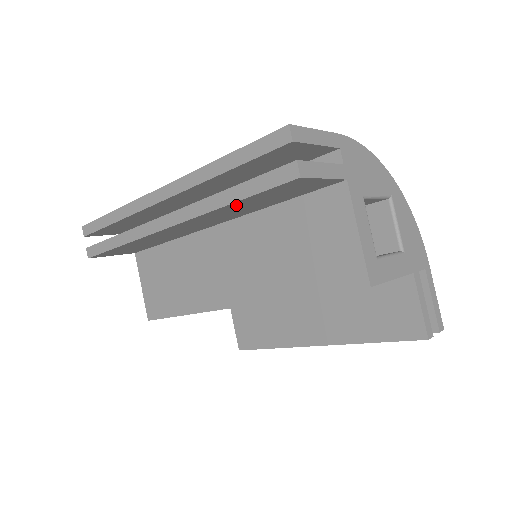
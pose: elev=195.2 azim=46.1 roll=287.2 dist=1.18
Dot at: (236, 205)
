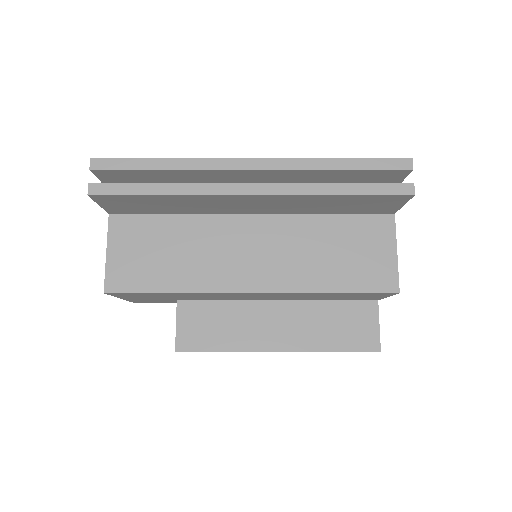
Dot at: (334, 199)
